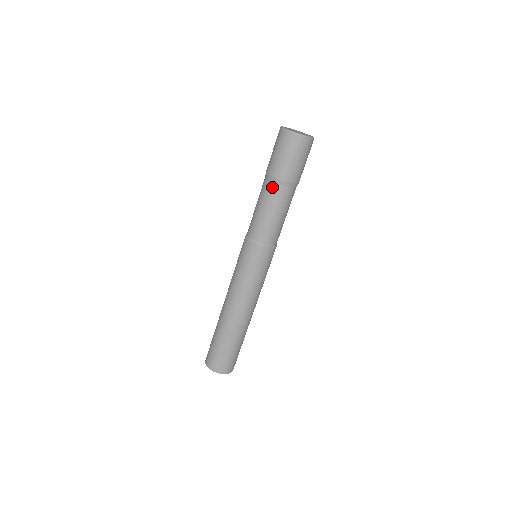
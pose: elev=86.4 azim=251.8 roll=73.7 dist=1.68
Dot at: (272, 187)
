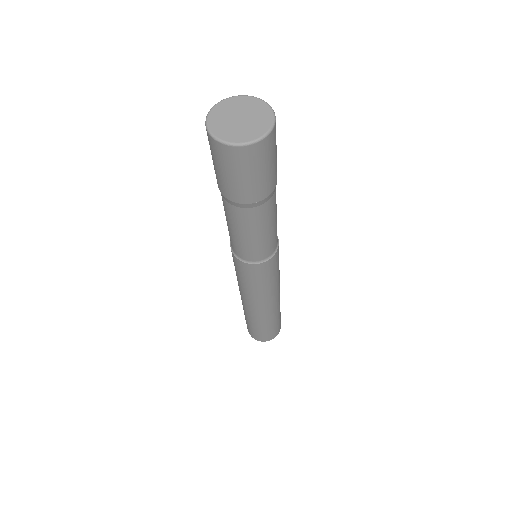
Dot at: (238, 212)
